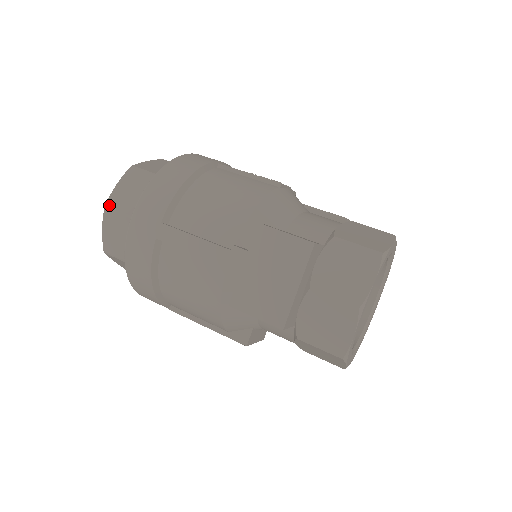
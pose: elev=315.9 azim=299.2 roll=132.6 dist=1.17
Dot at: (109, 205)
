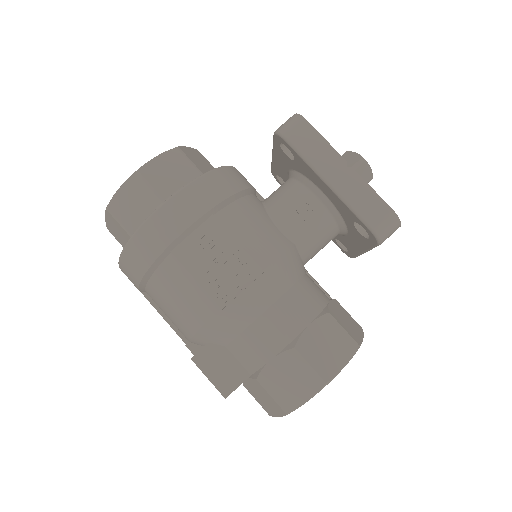
Dot at: (109, 231)
